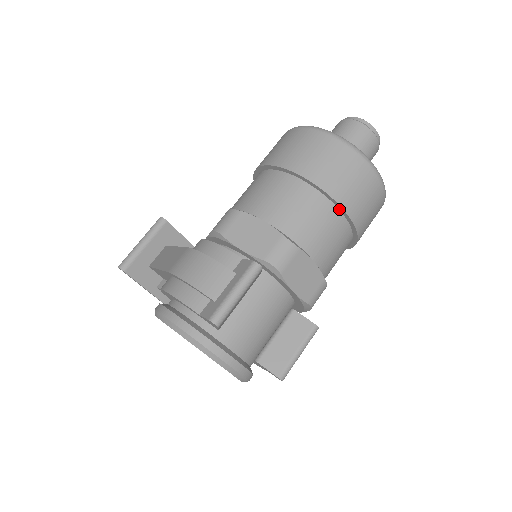
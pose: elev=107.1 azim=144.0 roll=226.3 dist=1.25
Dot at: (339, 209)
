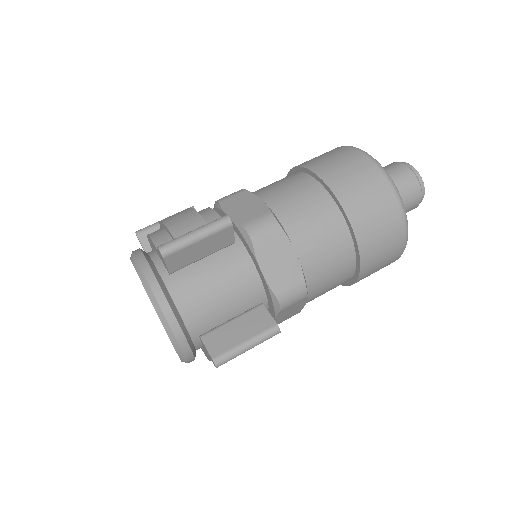
Dot at: (343, 215)
